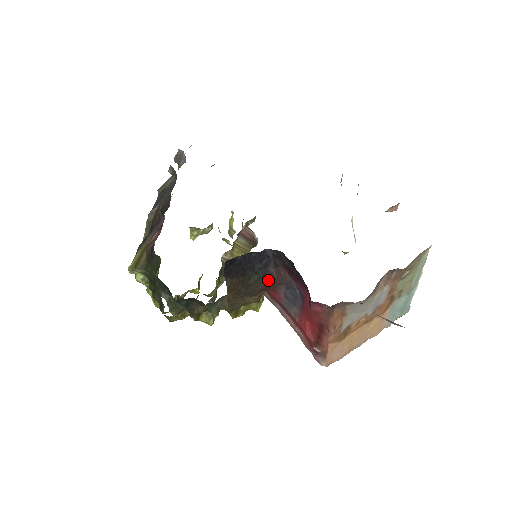
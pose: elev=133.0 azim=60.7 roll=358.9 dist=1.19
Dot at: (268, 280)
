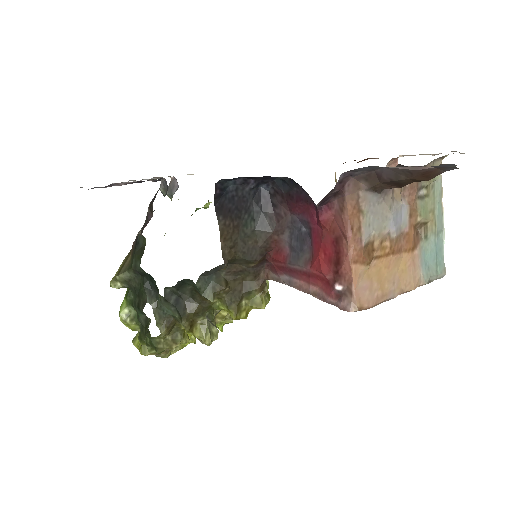
Dot at: (268, 229)
